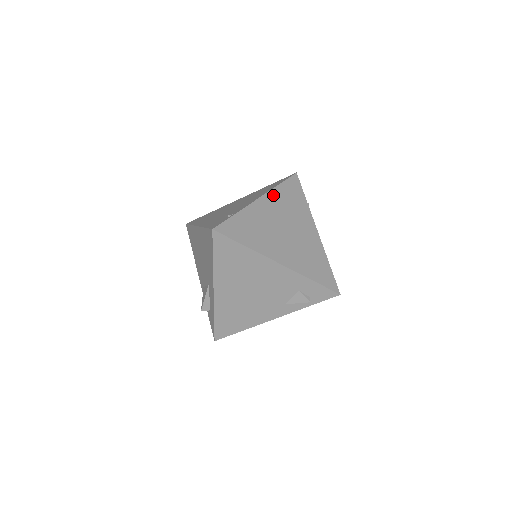
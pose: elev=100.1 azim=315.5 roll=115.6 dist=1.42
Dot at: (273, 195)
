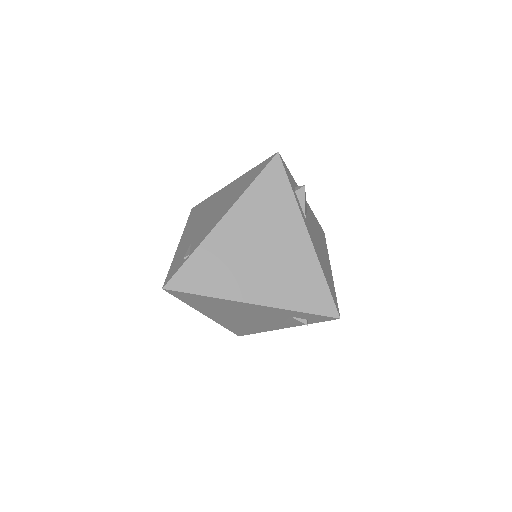
Dot at: (241, 206)
